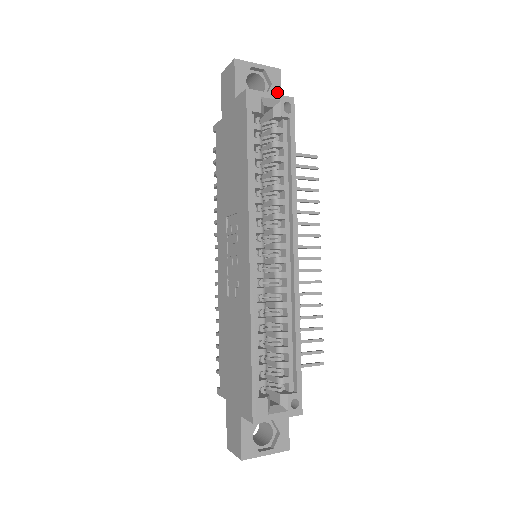
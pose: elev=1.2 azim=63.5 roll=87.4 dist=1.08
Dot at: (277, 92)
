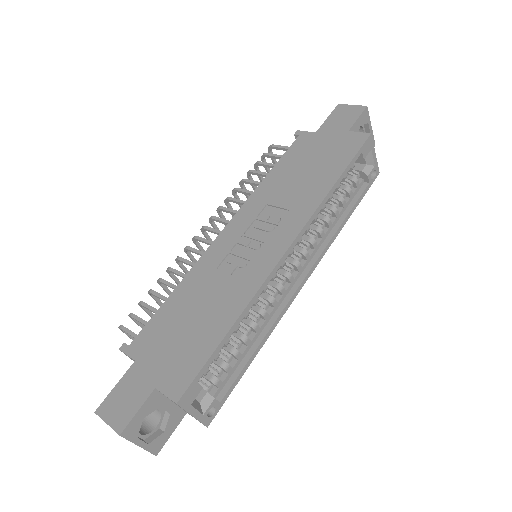
Dot at: occluded
